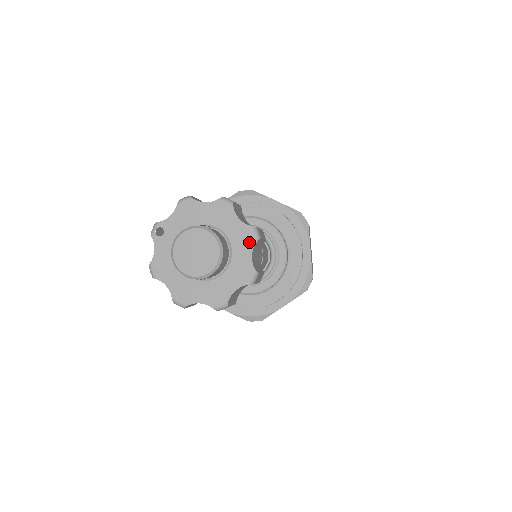
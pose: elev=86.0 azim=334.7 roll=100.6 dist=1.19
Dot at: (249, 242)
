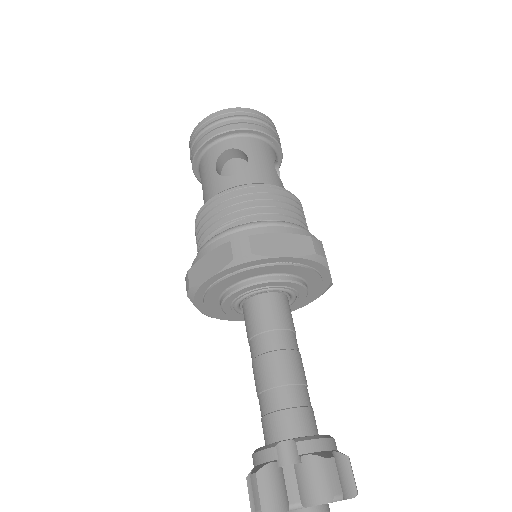
Dot at: occluded
